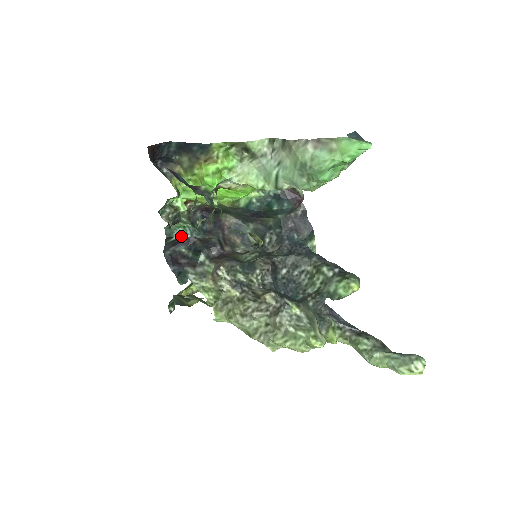
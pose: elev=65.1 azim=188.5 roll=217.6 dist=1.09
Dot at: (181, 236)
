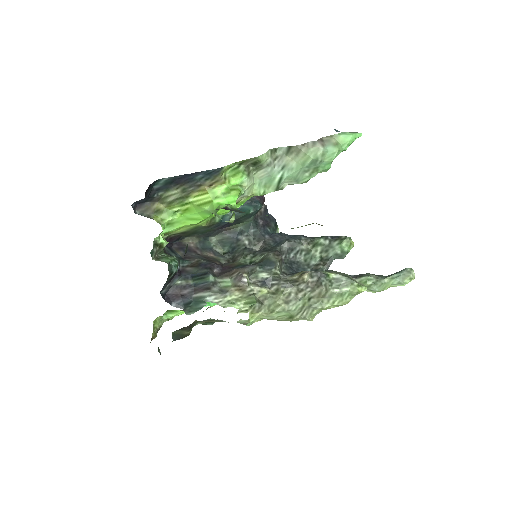
Dot at: (176, 269)
